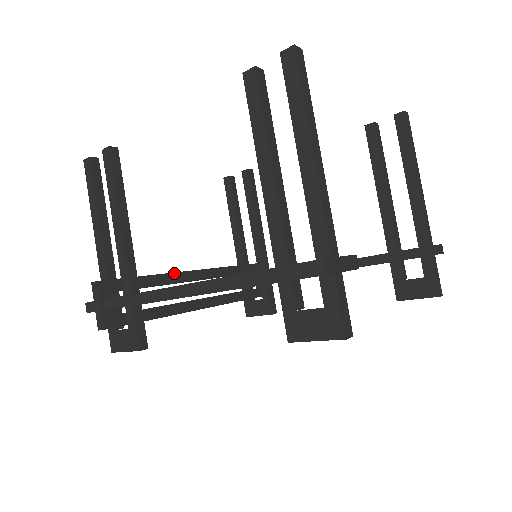
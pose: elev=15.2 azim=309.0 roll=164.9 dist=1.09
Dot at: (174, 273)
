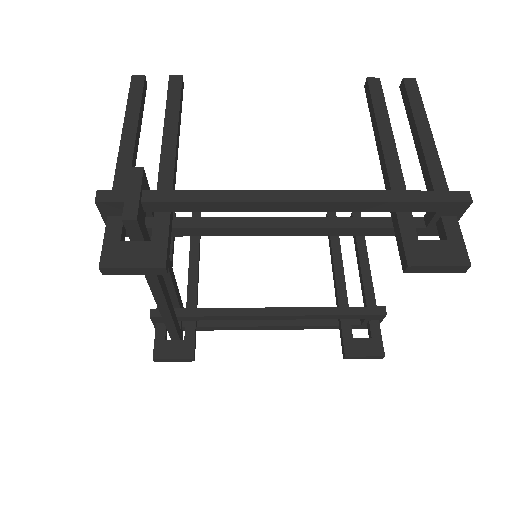
Dot at: occluded
